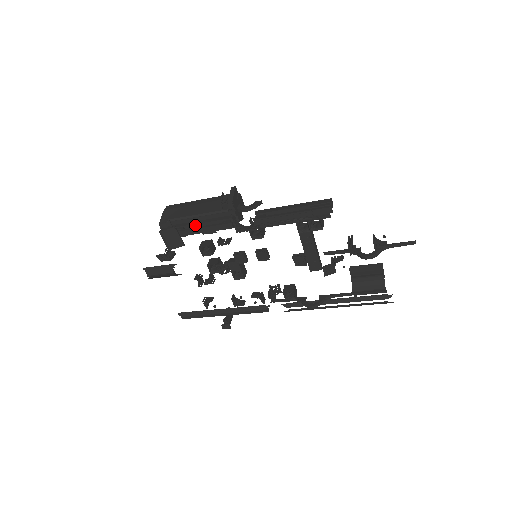
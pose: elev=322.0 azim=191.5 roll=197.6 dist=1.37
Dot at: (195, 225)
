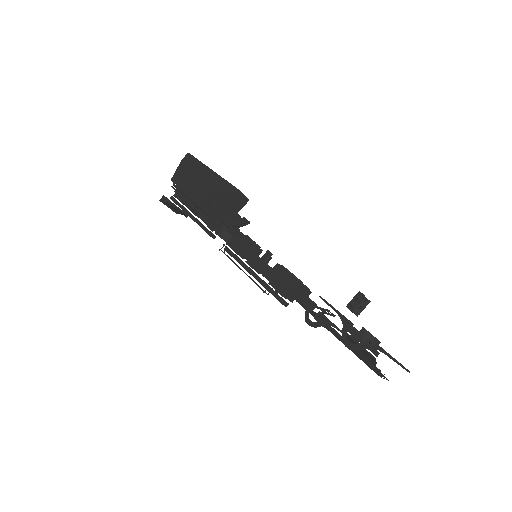
Dot at: occluded
